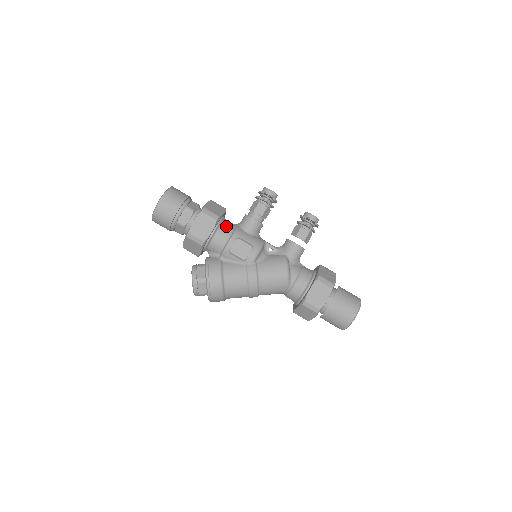
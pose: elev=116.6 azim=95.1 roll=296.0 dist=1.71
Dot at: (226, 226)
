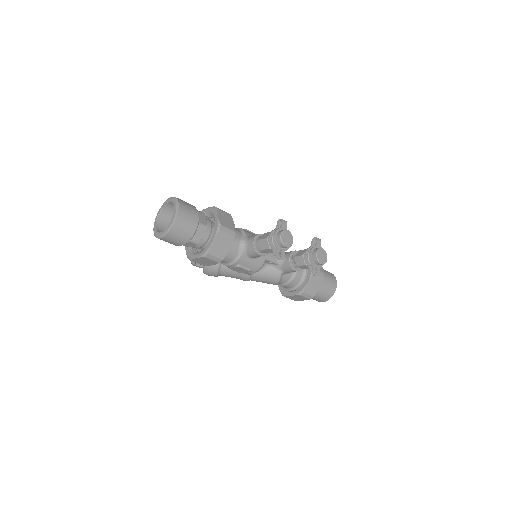
Dot at: (230, 254)
